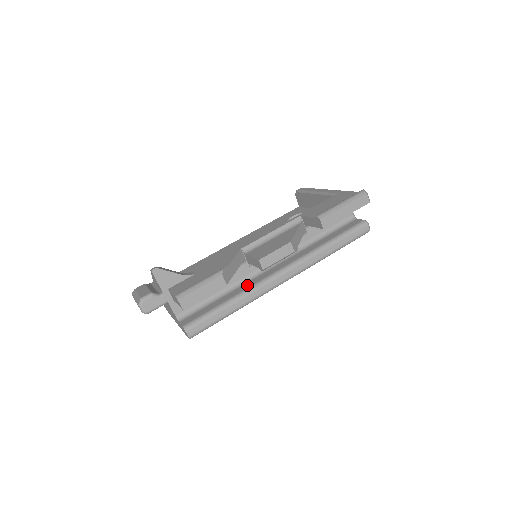
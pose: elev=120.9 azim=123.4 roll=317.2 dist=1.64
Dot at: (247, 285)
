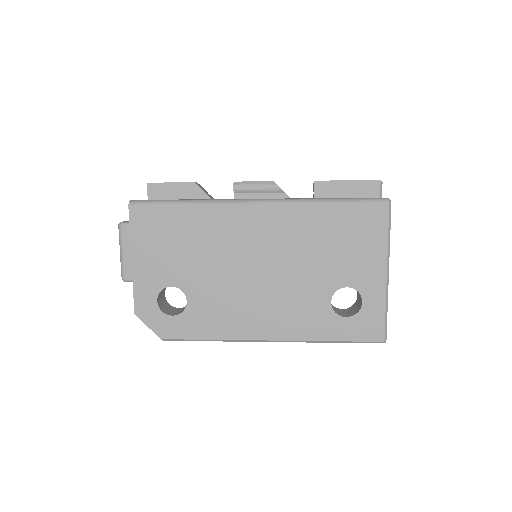
Dot at: occluded
